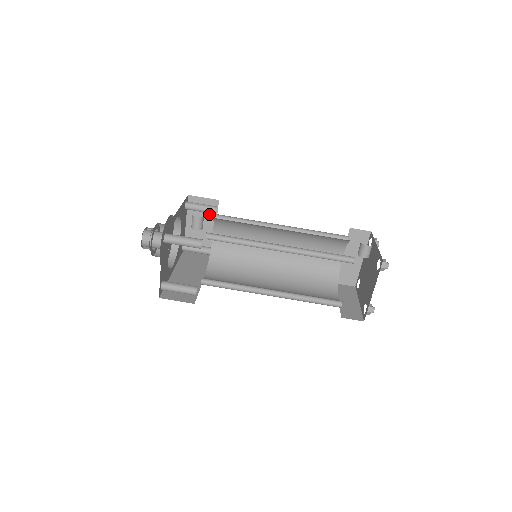
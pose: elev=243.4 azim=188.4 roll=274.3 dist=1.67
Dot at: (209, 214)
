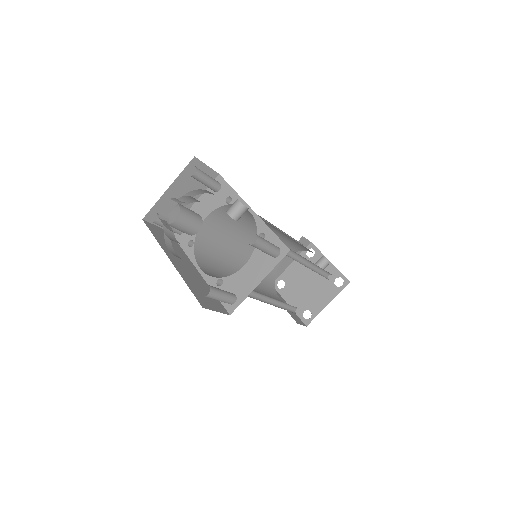
Dot at: (199, 186)
